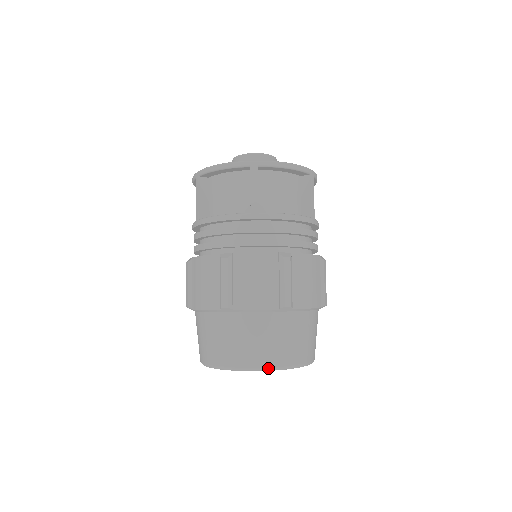
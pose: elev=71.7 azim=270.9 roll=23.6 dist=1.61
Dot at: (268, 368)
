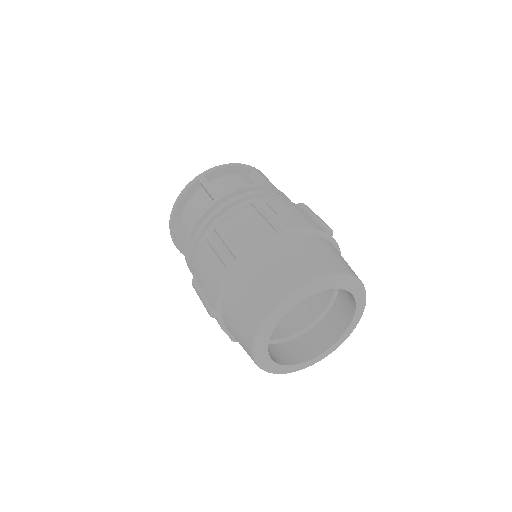
Dot at: (303, 285)
